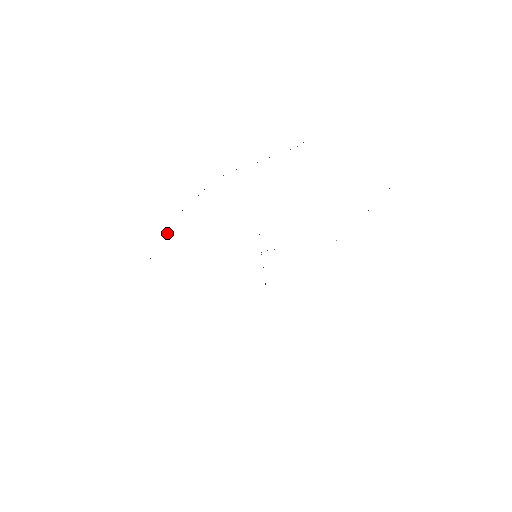
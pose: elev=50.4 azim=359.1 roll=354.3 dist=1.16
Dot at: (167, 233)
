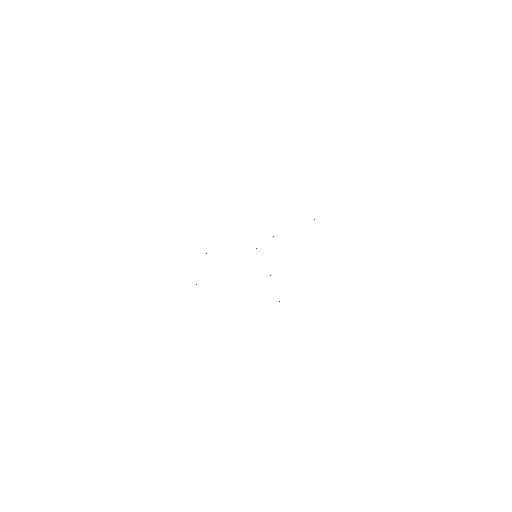
Dot at: occluded
